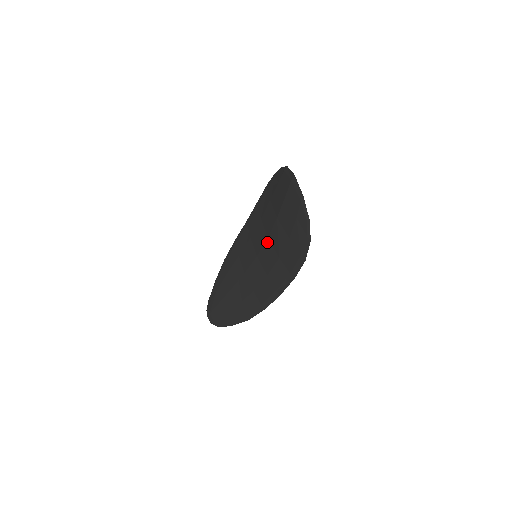
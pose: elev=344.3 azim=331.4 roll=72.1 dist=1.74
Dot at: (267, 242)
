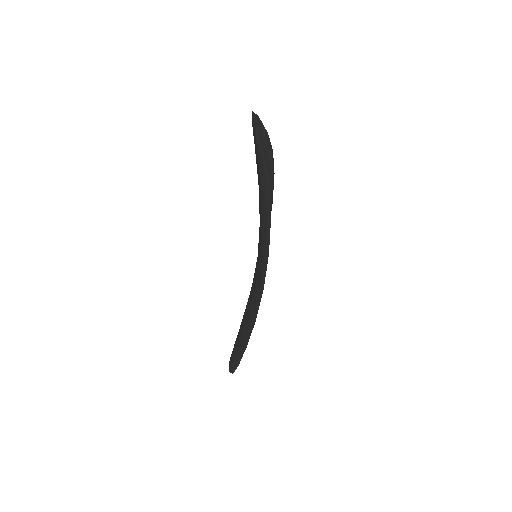
Dot at: (259, 229)
